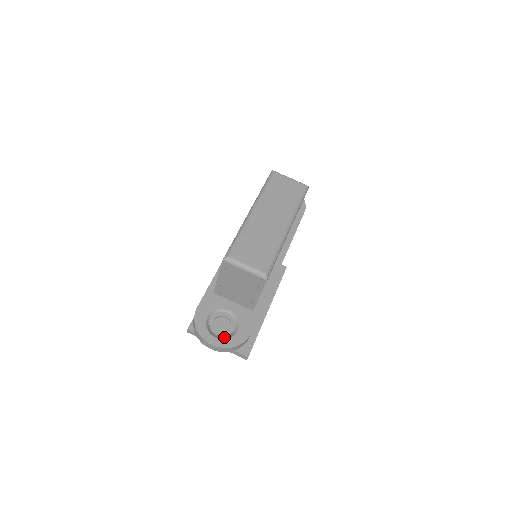
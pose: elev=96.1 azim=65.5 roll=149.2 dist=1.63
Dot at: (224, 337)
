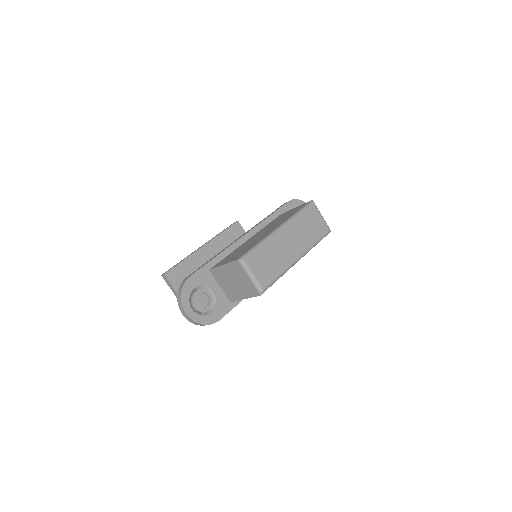
Dot at: (198, 312)
